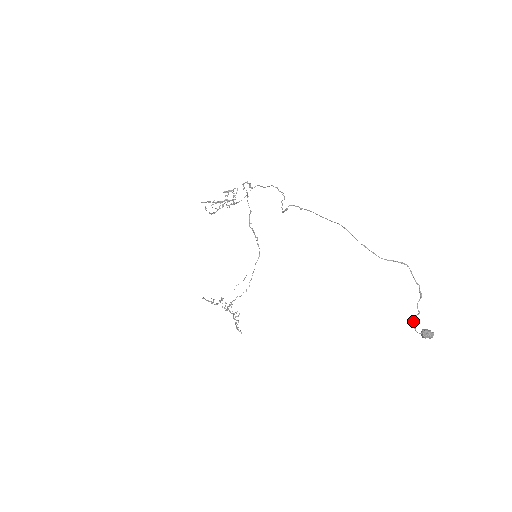
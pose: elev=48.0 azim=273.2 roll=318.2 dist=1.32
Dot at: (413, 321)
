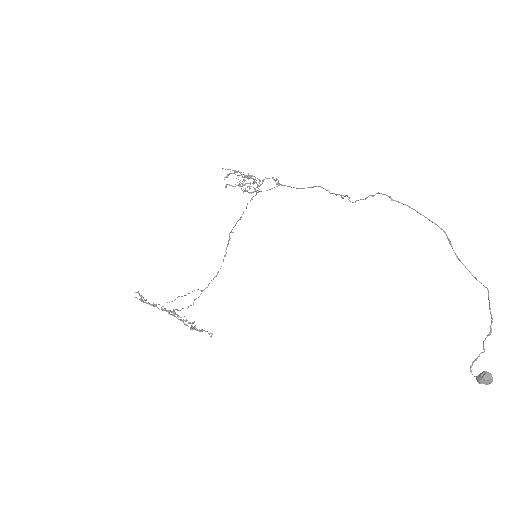
Dot at: occluded
